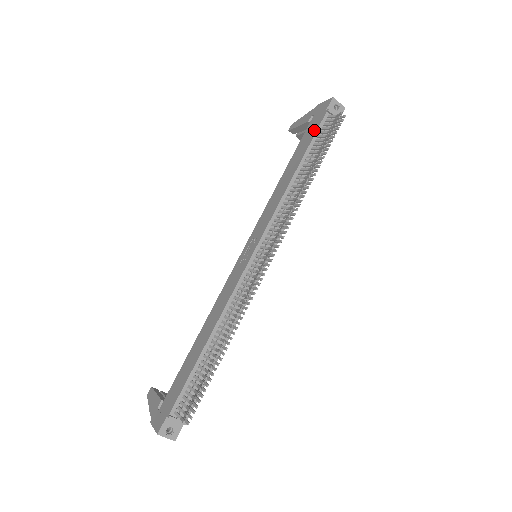
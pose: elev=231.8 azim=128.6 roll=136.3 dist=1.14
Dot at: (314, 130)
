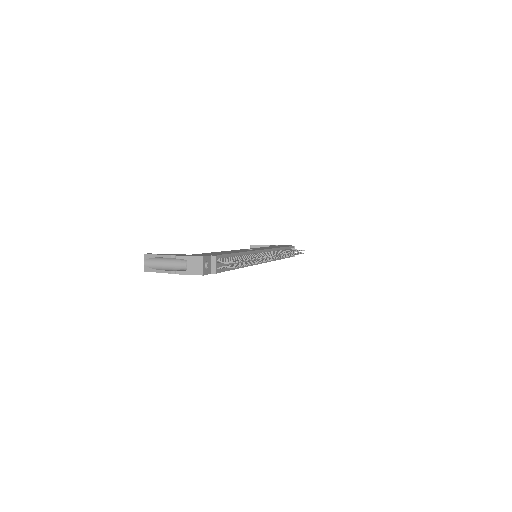
Dot at: occluded
